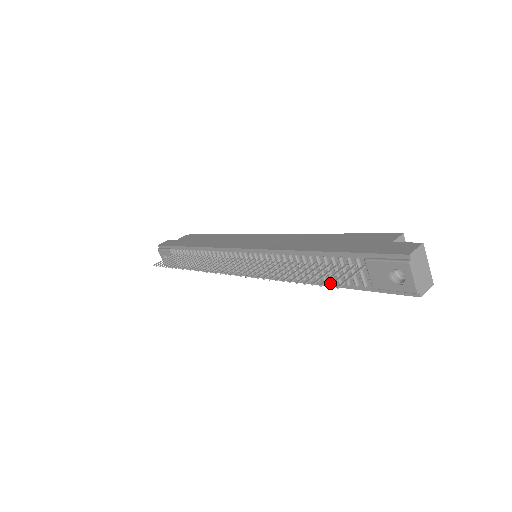
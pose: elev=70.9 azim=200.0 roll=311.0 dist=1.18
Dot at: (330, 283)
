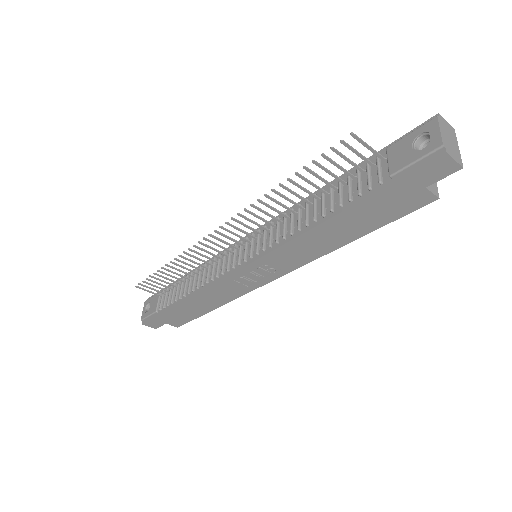
Dot at: (337, 210)
